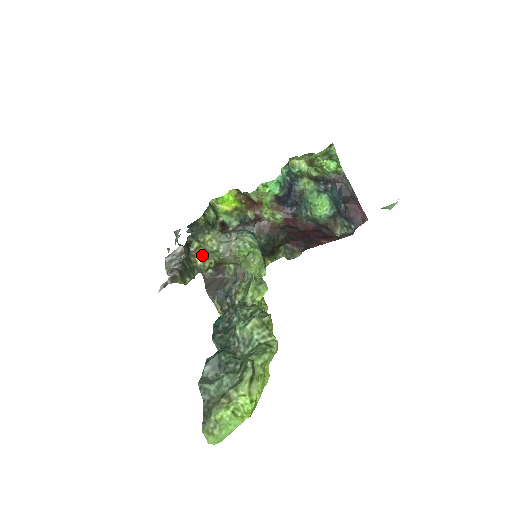
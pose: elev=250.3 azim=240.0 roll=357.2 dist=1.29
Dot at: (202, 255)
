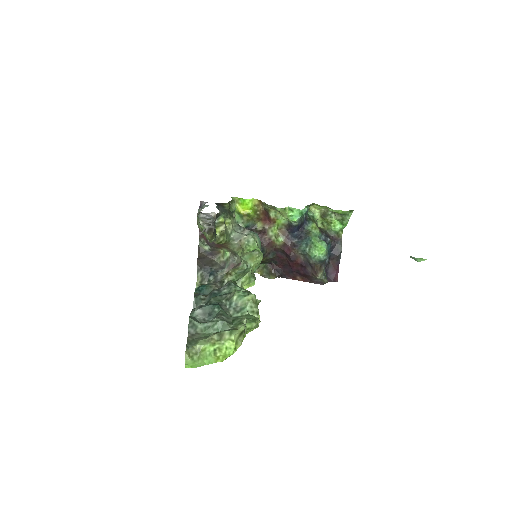
Dot at: (223, 230)
